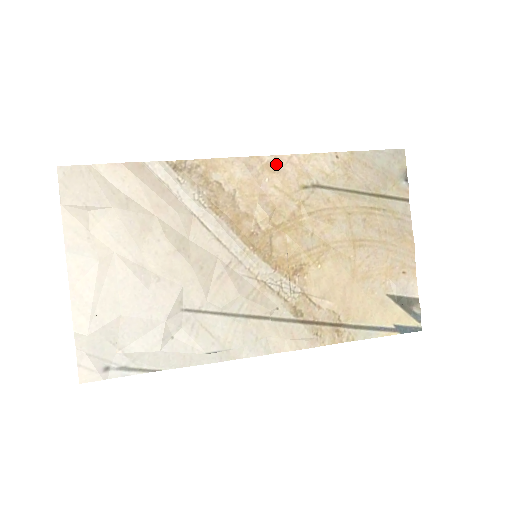
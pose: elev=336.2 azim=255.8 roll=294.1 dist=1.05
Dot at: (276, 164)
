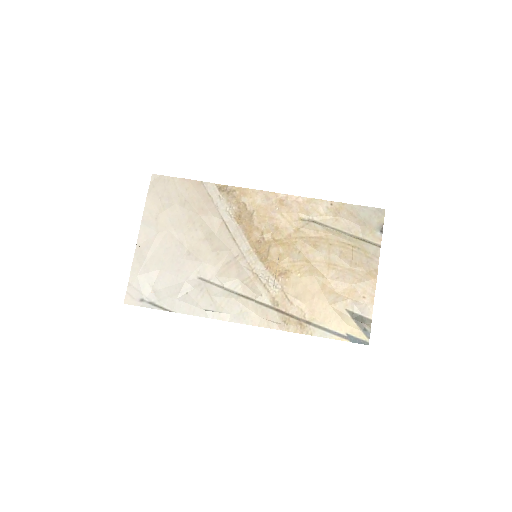
Dot at: (286, 200)
